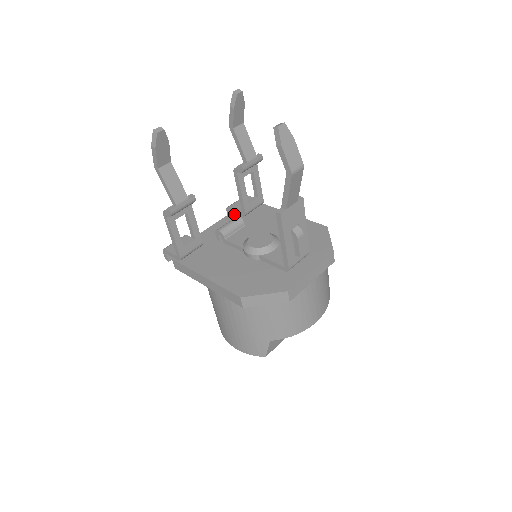
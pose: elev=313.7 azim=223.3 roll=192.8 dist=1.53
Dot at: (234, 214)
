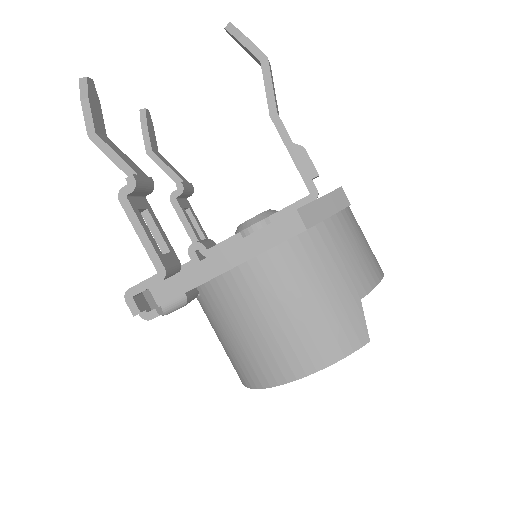
Dot at: occluded
